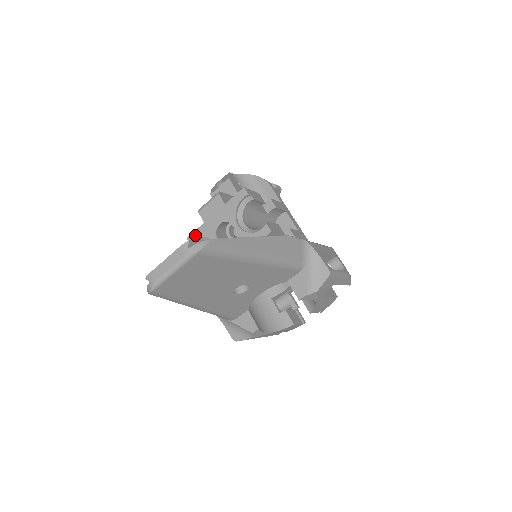
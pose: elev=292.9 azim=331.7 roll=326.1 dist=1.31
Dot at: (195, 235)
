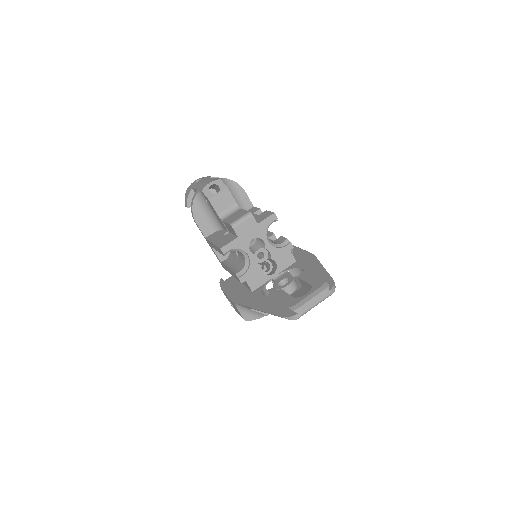
Dot at: (229, 247)
